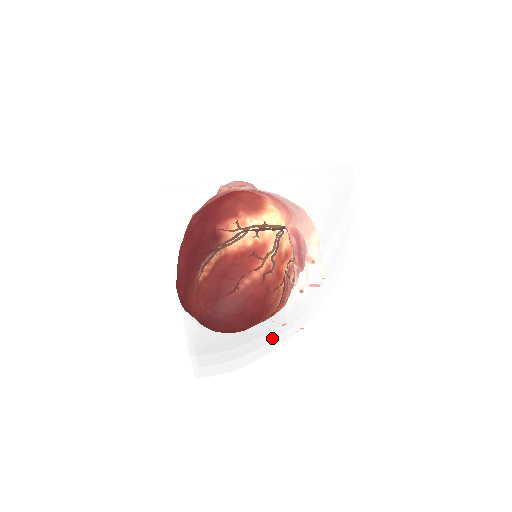
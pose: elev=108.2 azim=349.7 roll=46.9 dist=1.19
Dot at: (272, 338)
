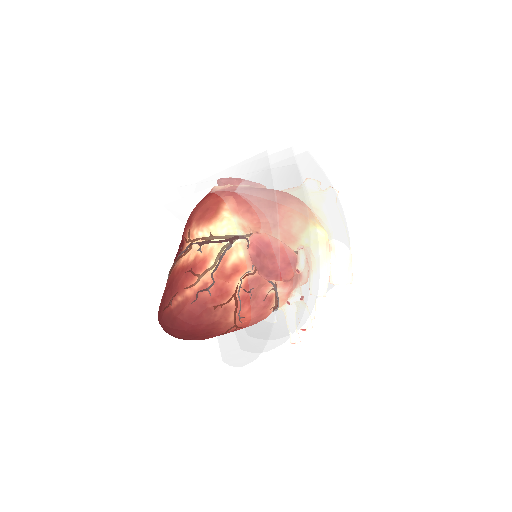
Dot at: (250, 349)
